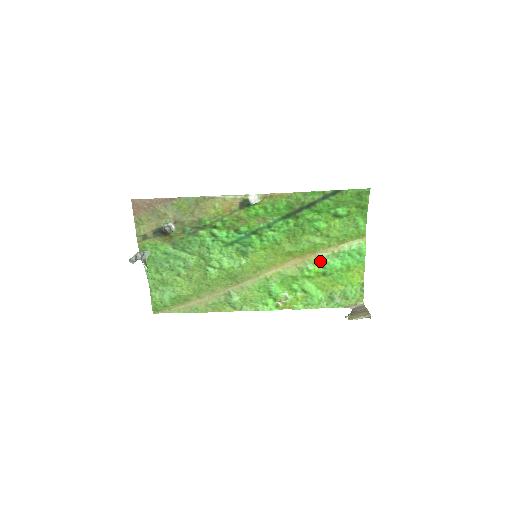
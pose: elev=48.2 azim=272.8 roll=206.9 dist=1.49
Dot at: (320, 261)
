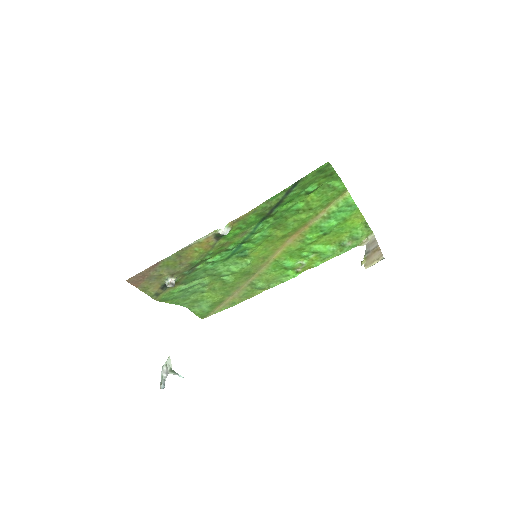
Dot at: (315, 229)
